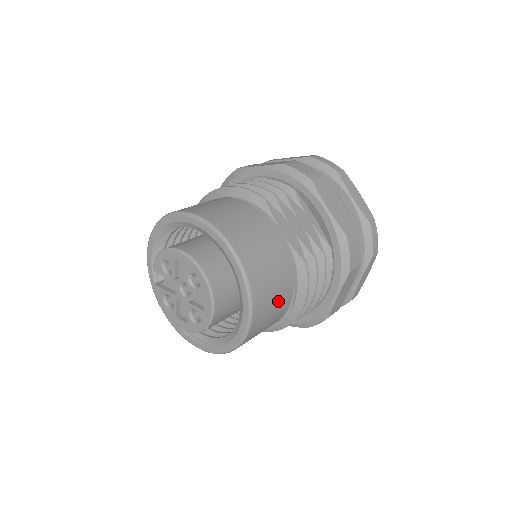
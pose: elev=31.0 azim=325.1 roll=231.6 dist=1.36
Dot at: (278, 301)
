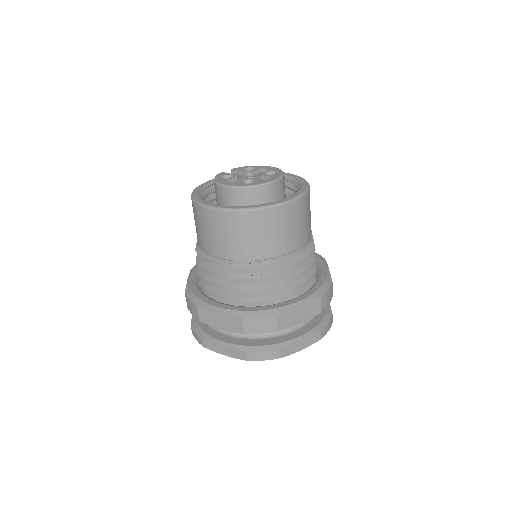
Dot at: (294, 232)
